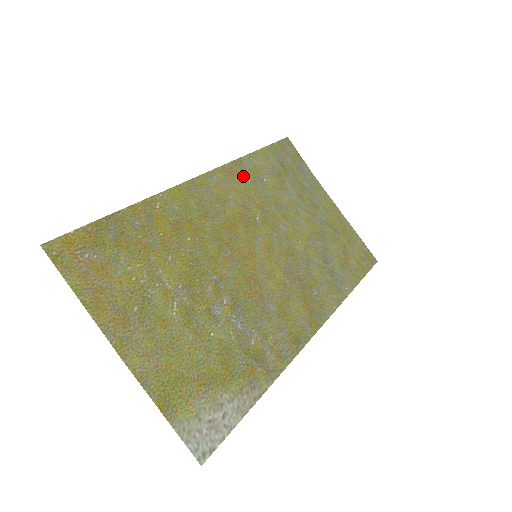
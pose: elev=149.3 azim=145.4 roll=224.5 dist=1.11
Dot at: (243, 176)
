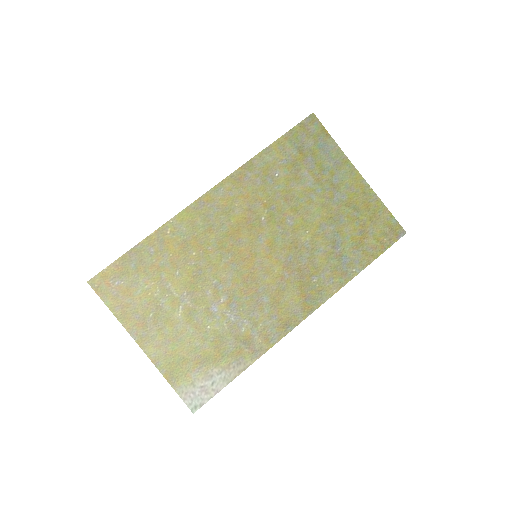
Dot at: (252, 178)
